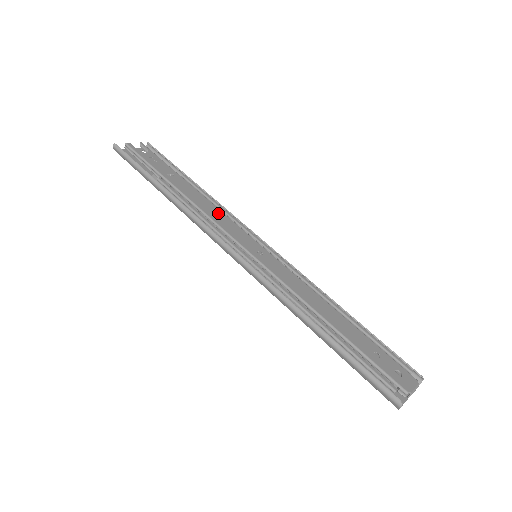
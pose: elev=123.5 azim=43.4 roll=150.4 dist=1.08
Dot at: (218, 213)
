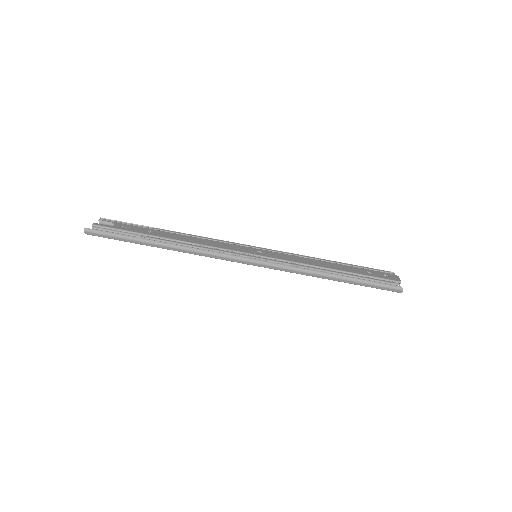
Dot at: (208, 241)
